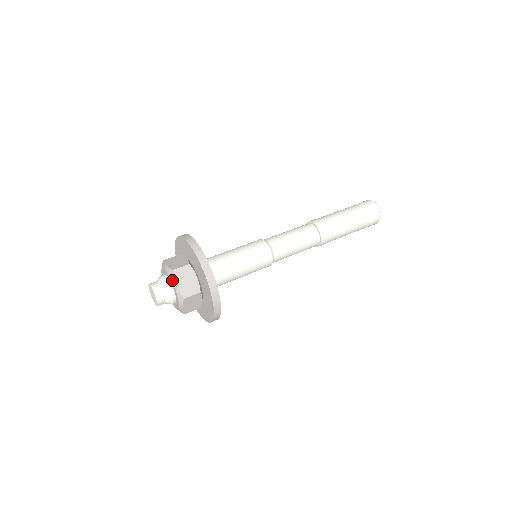
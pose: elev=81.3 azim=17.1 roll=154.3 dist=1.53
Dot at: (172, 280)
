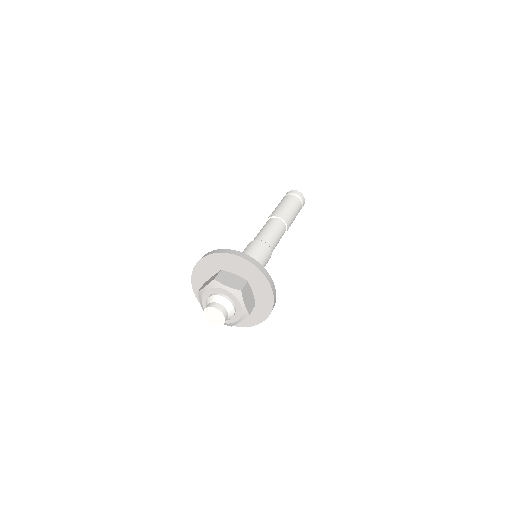
Dot at: (220, 287)
